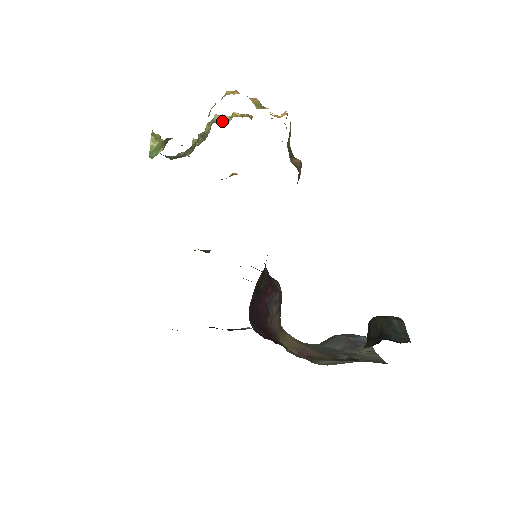
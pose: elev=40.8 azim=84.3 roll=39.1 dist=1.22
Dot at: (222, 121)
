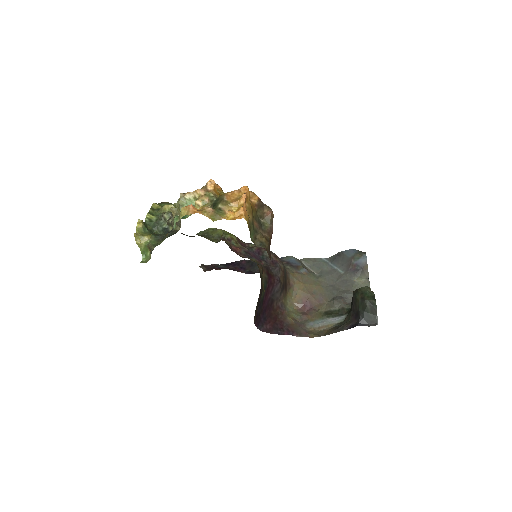
Dot at: occluded
